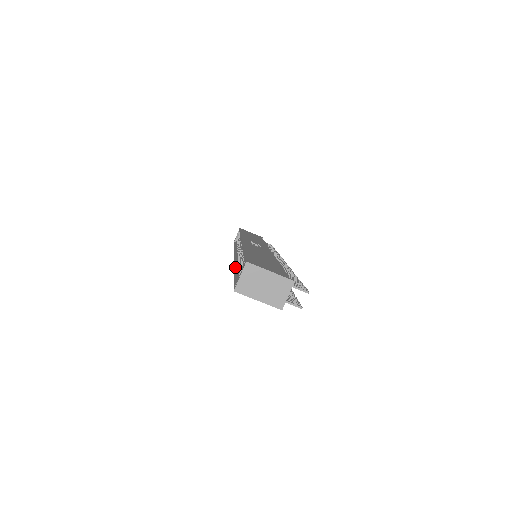
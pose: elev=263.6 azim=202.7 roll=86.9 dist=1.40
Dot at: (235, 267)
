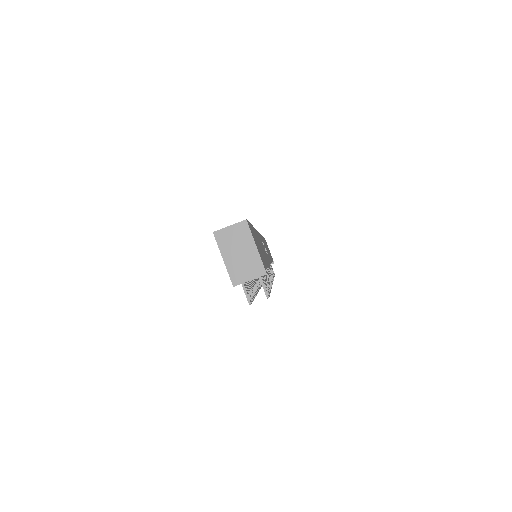
Dot at: occluded
